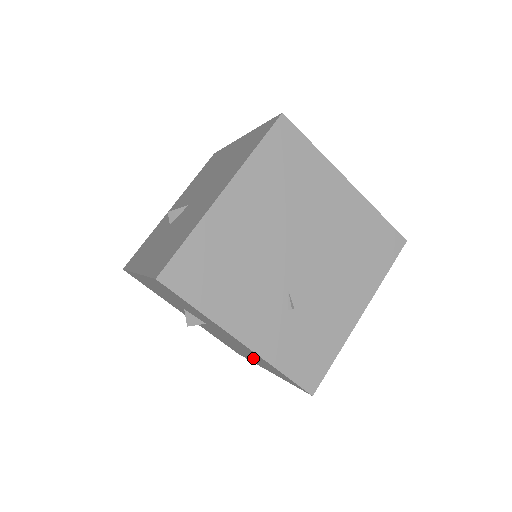
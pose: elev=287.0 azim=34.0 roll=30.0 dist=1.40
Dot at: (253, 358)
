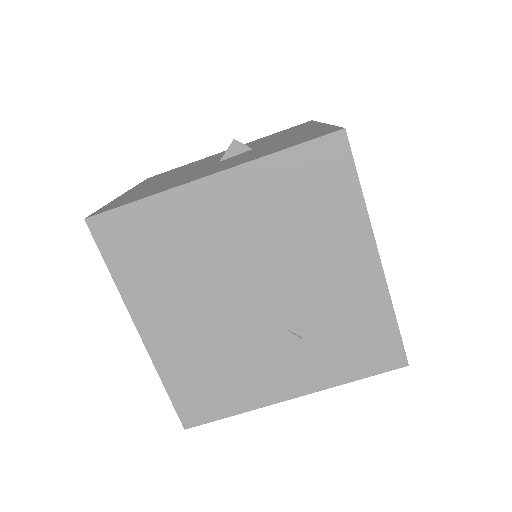
Dot at: occluded
